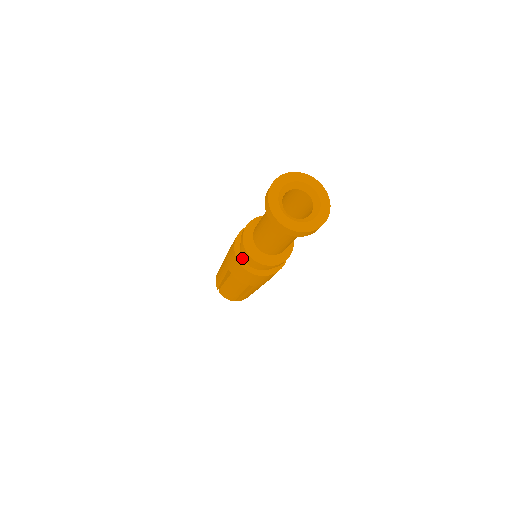
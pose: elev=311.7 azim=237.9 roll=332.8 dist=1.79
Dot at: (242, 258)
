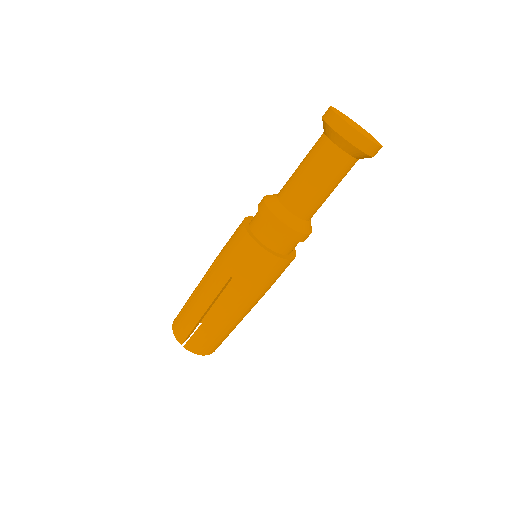
Dot at: (261, 243)
